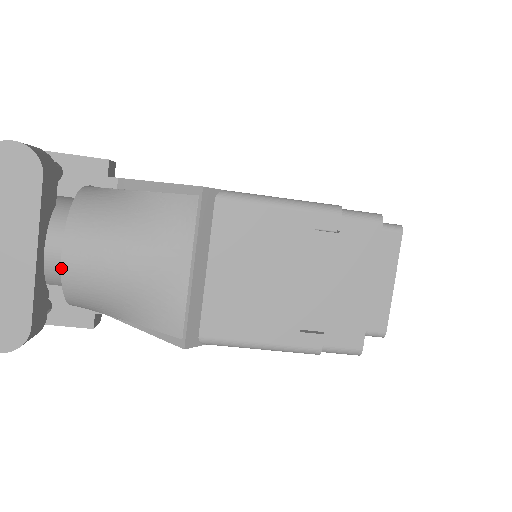
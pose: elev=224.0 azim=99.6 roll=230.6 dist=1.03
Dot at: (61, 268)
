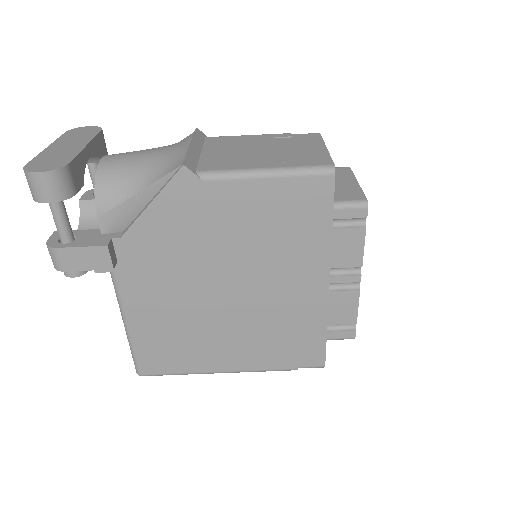
Dot at: (98, 163)
